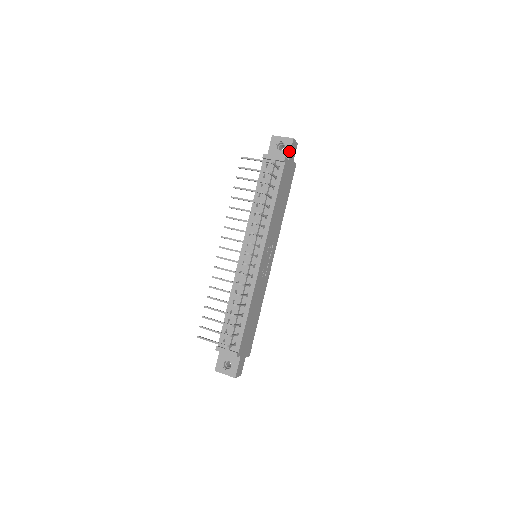
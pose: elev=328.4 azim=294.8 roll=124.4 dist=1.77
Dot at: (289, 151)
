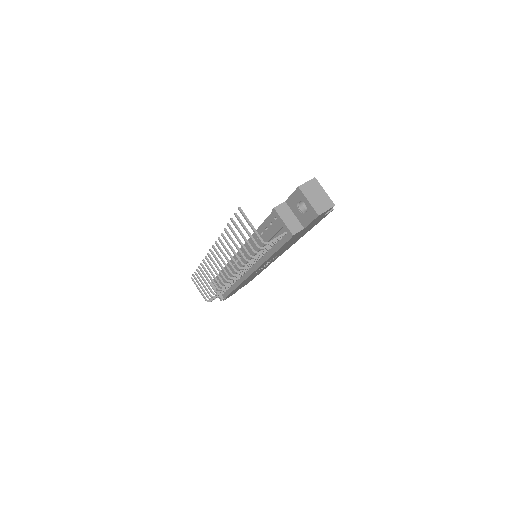
Dot at: (308, 222)
